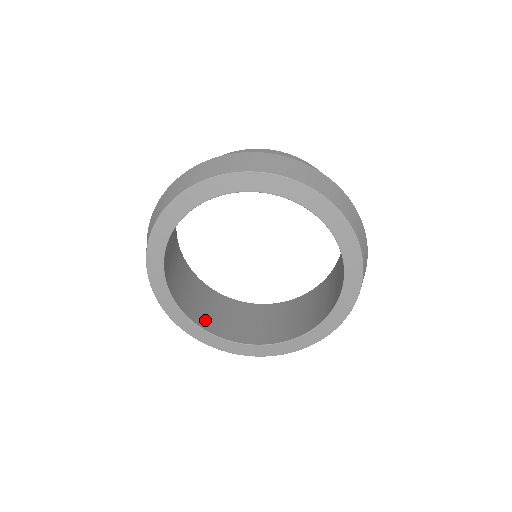
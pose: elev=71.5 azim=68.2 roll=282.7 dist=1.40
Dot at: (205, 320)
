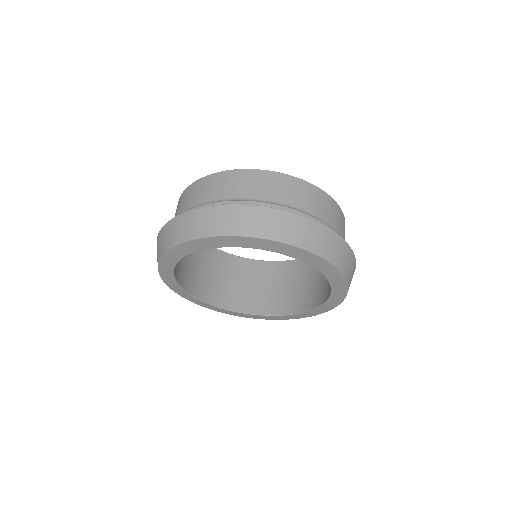
Dot at: (229, 299)
